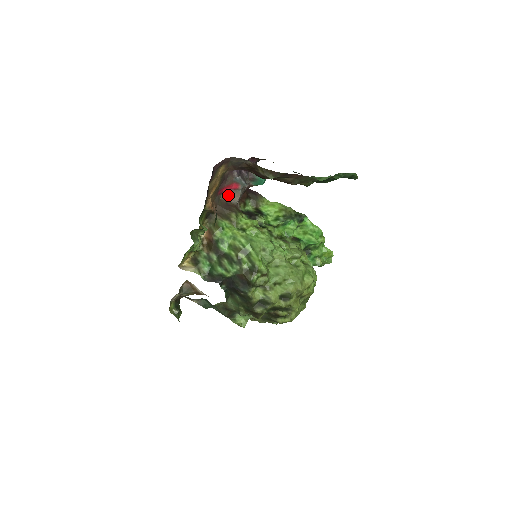
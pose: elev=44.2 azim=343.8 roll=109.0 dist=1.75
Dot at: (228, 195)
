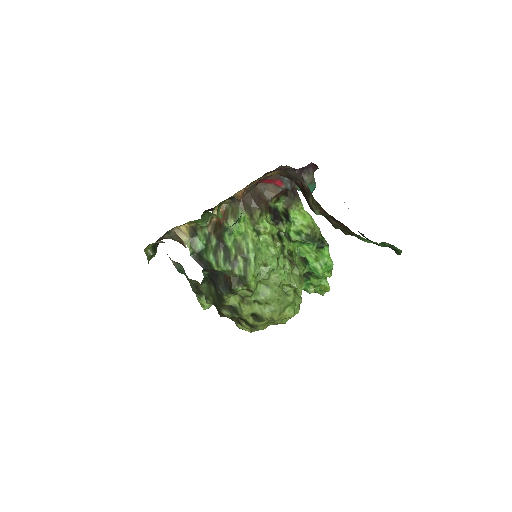
Dot at: (266, 186)
